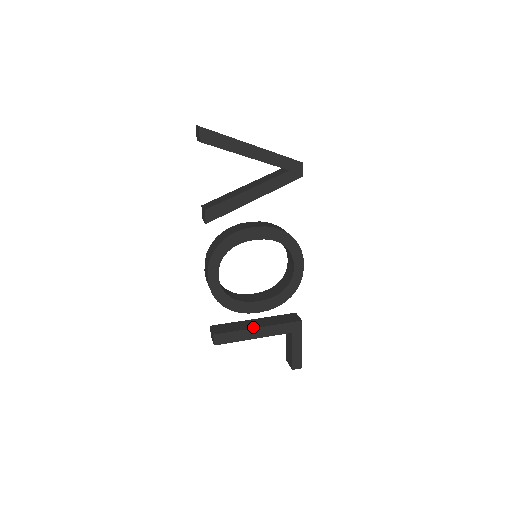
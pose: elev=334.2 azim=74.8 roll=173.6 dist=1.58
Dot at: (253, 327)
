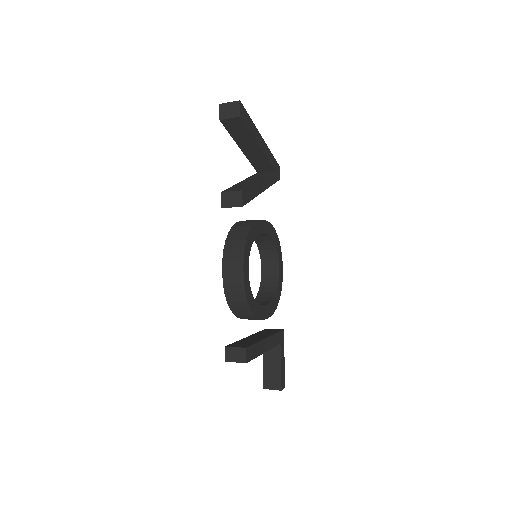
Dot at: (263, 338)
